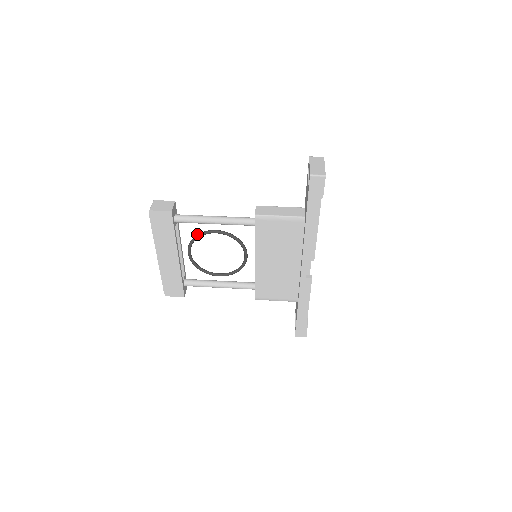
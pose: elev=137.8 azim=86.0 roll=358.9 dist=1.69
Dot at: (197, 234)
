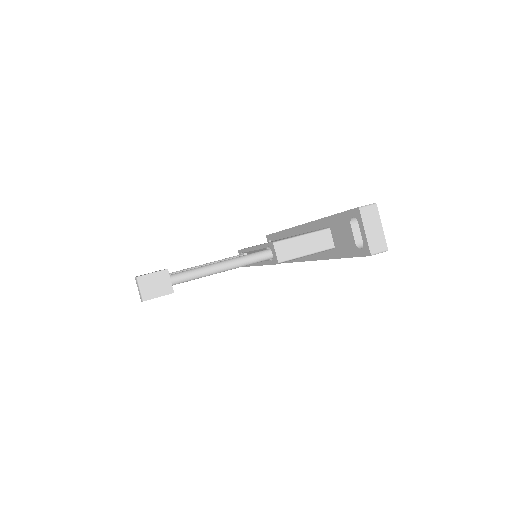
Dot at: occluded
